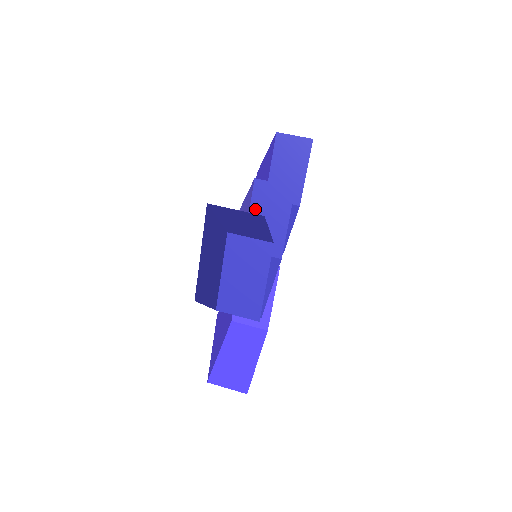
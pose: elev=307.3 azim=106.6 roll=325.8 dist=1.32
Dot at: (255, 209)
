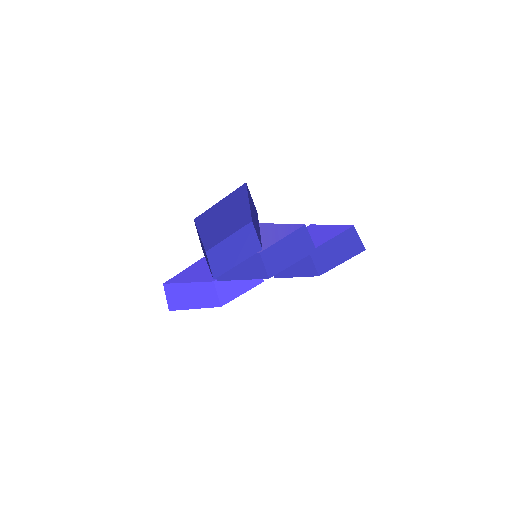
Dot at: (288, 239)
